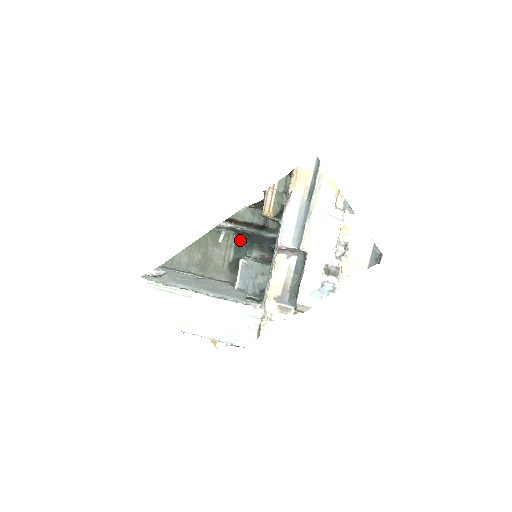
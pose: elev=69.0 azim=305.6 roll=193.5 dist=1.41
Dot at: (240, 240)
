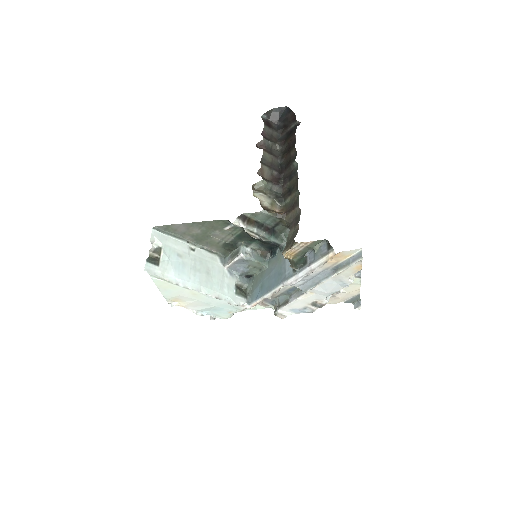
Dot at: (245, 234)
